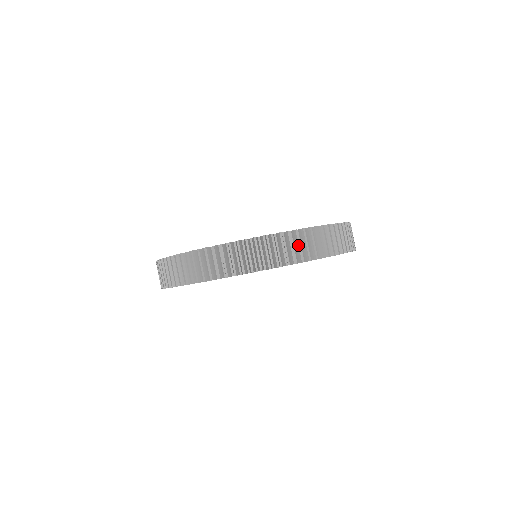
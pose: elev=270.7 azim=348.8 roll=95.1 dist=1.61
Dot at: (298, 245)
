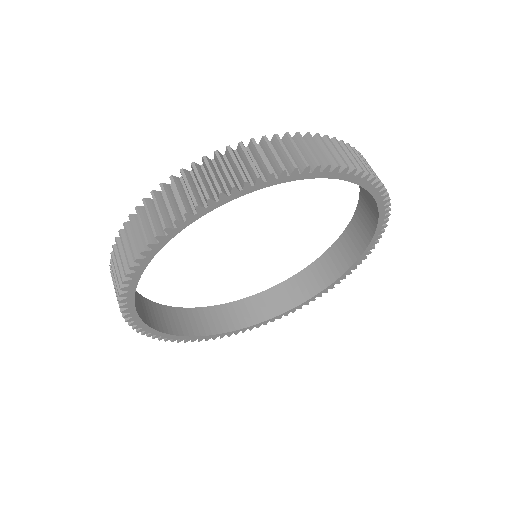
Dot at: occluded
